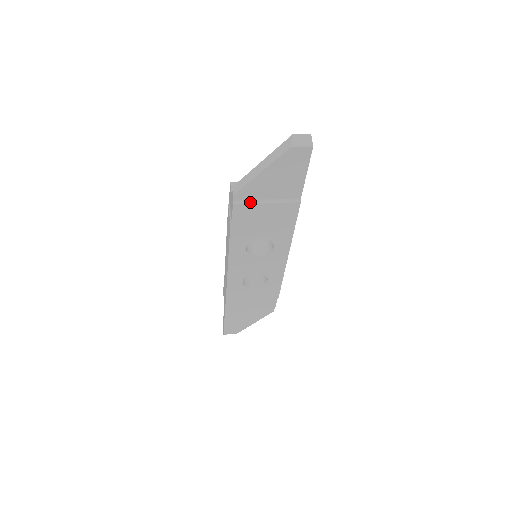
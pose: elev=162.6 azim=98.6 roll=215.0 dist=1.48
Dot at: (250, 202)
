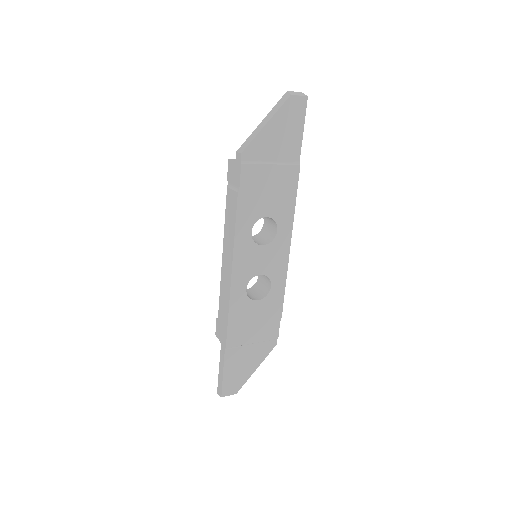
Dot at: (256, 163)
